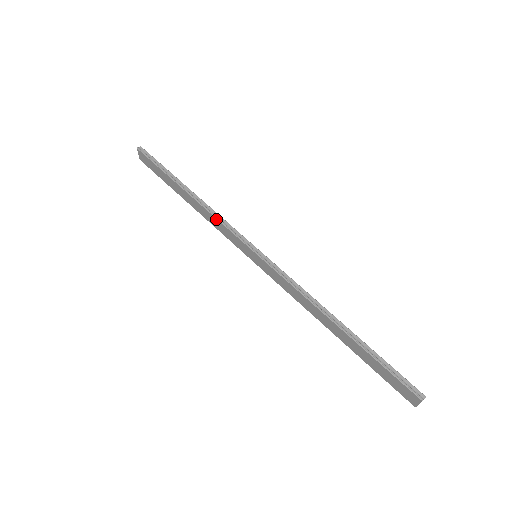
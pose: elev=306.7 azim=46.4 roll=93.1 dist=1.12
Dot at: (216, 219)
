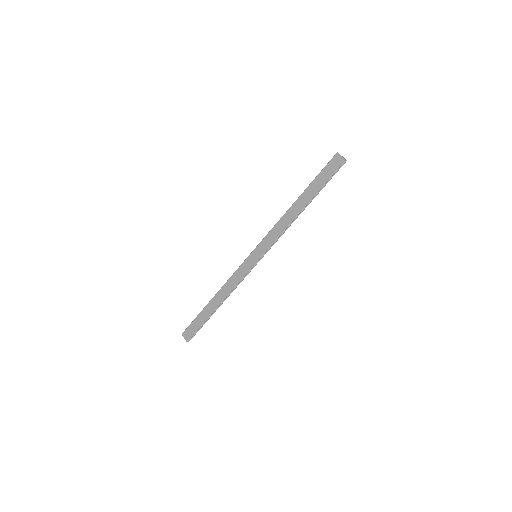
Dot at: (230, 278)
